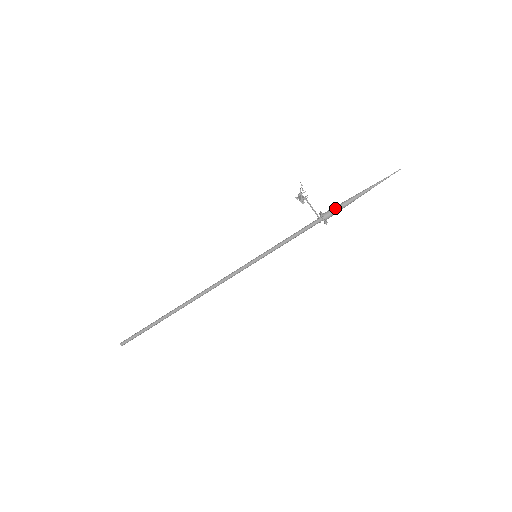
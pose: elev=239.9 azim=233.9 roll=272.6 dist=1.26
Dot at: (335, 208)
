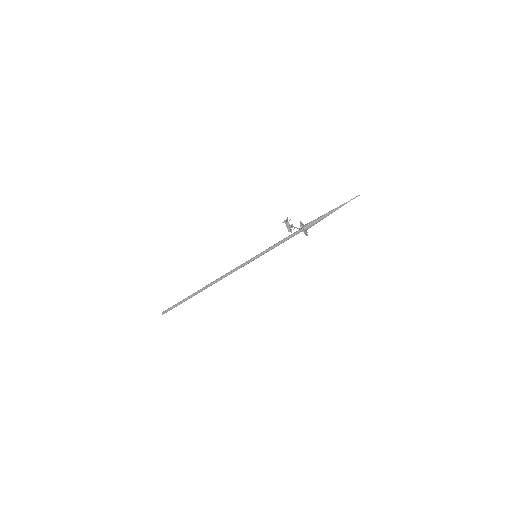
Dot at: (313, 224)
